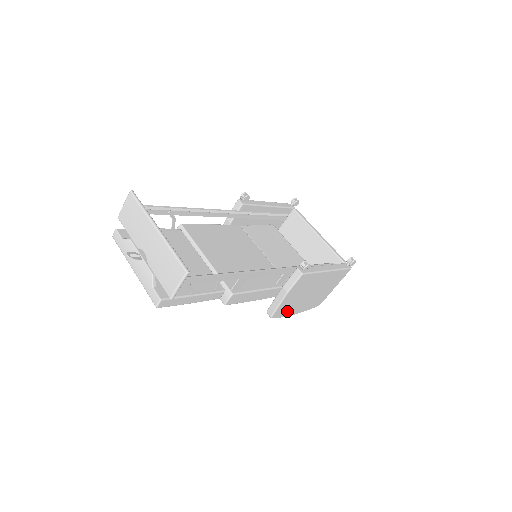
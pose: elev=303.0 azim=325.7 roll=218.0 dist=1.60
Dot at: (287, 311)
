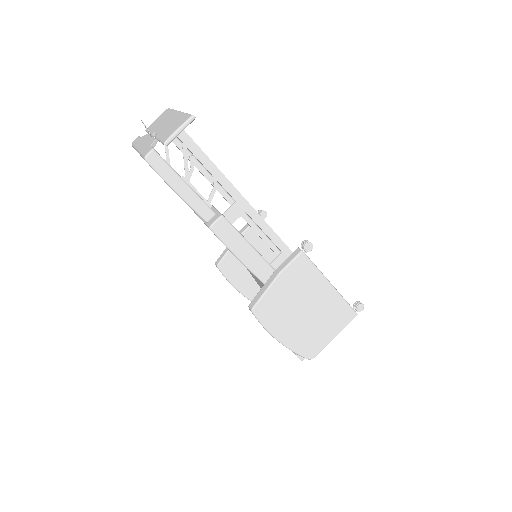
Dot at: (272, 320)
